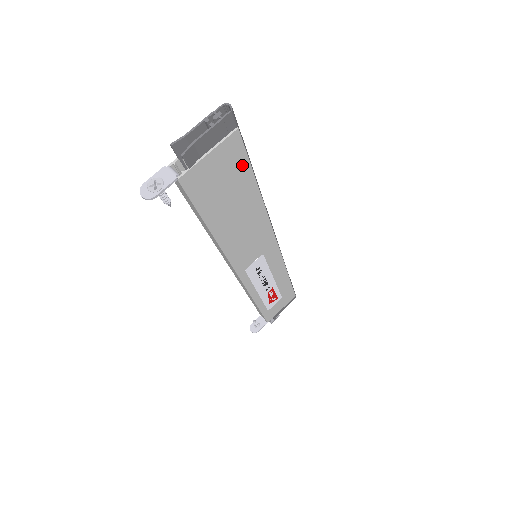
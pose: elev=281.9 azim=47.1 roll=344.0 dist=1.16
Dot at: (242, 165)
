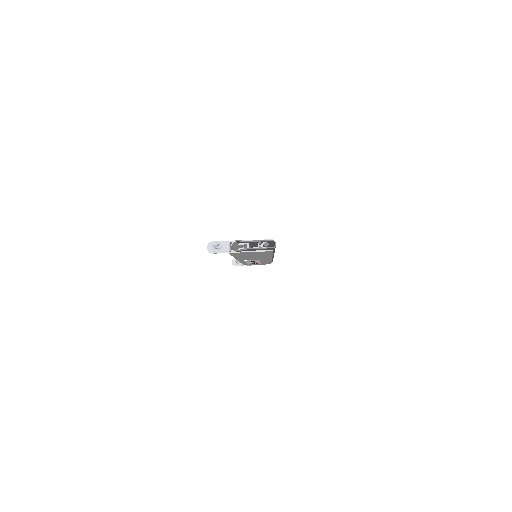
Dot at: (268, 253)
